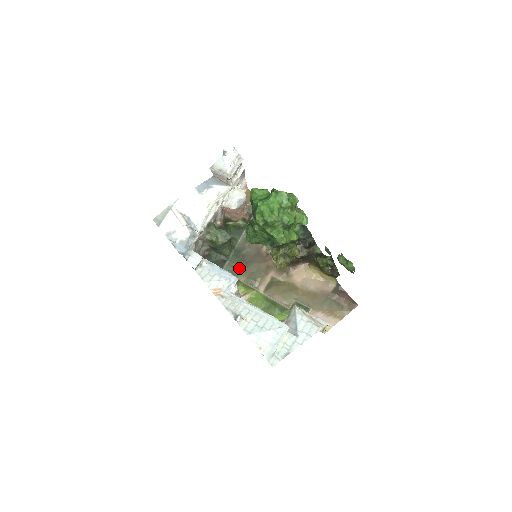
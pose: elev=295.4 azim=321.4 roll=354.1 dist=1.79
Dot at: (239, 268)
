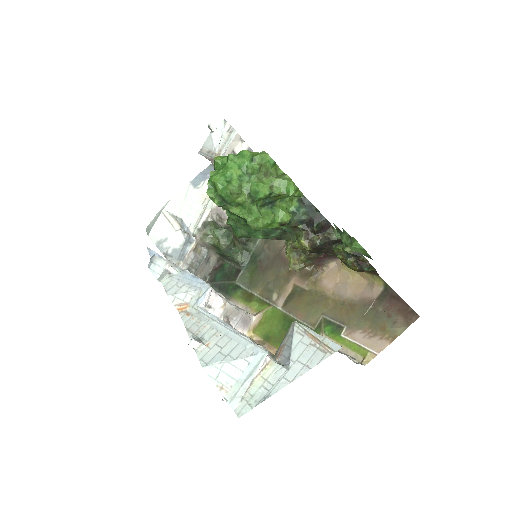
Dot at: (254, 278)
